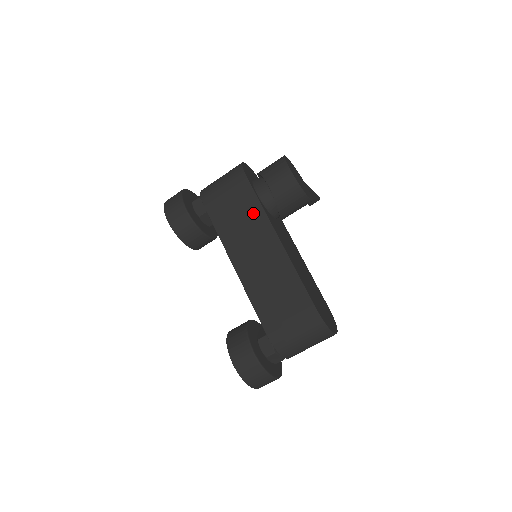
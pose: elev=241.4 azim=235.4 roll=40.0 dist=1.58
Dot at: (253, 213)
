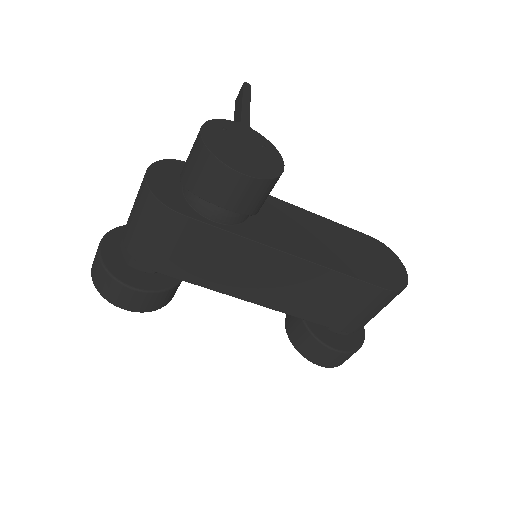
Dot at: (230, 247)
